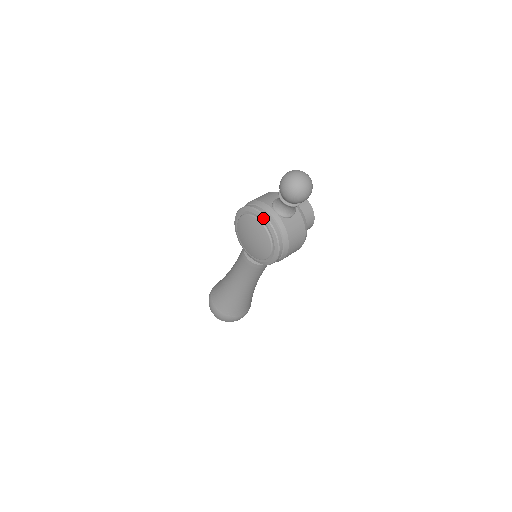
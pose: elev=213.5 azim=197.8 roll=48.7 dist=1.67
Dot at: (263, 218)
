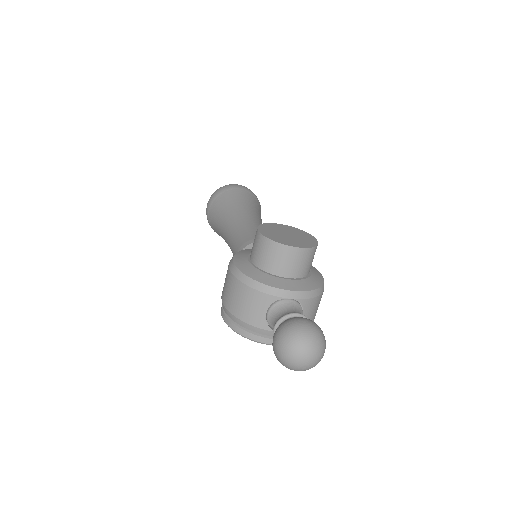
Dot at: occluded
